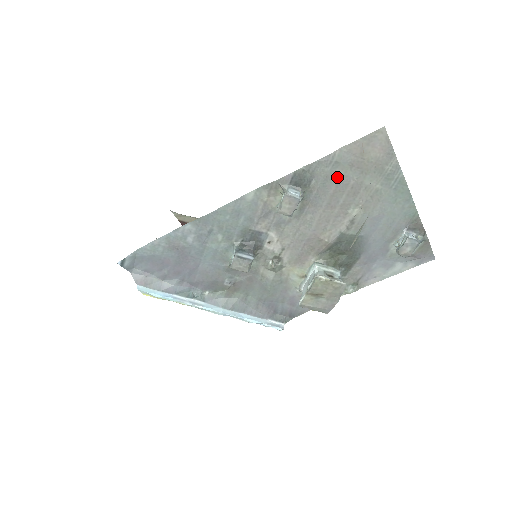
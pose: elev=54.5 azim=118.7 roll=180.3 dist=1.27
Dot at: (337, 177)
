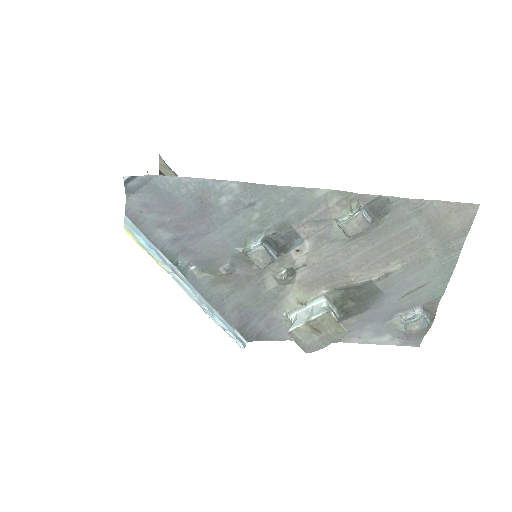
Dot at: (409, 225)
